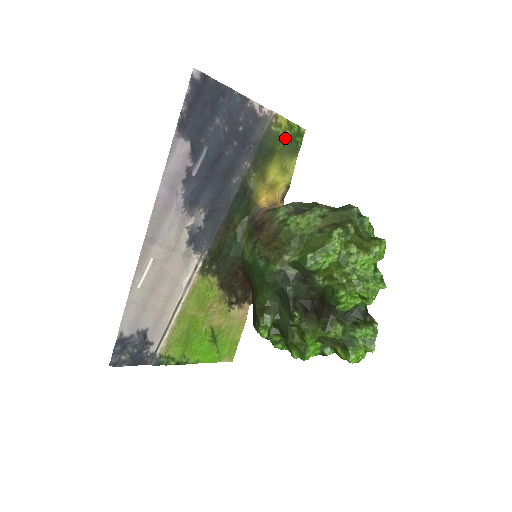
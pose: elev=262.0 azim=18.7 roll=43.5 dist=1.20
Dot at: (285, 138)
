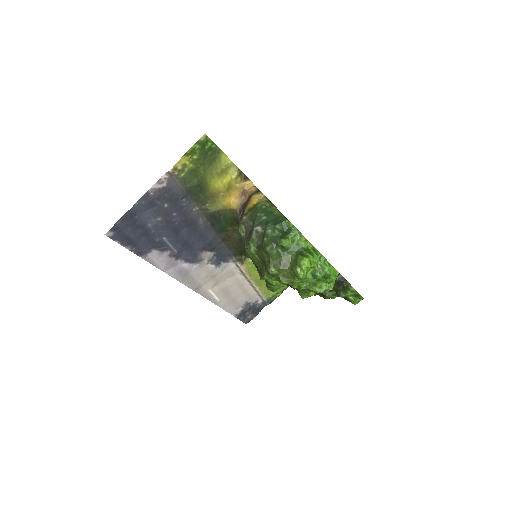
Dot at: (198, 162)
